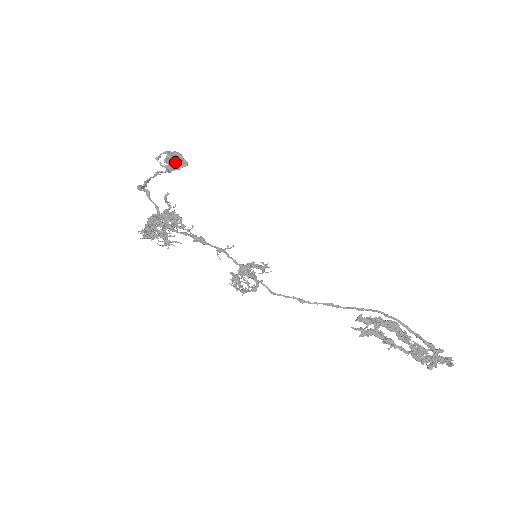
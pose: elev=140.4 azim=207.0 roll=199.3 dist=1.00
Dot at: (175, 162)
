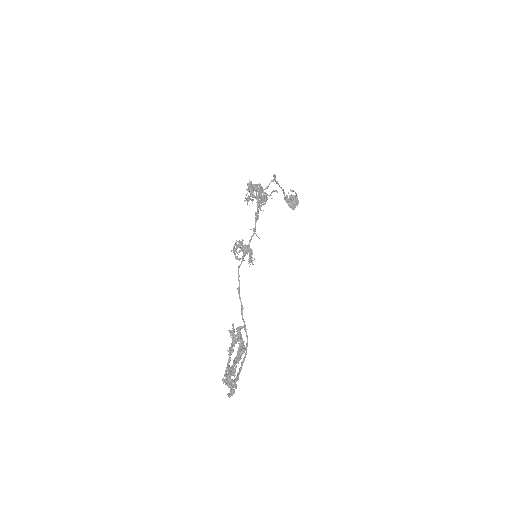
Dot at: (292, 202)
